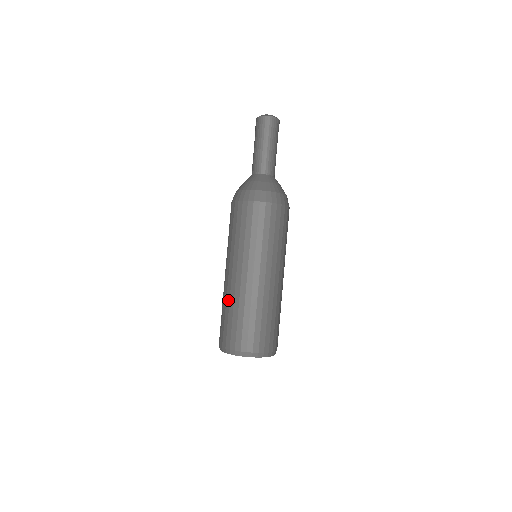
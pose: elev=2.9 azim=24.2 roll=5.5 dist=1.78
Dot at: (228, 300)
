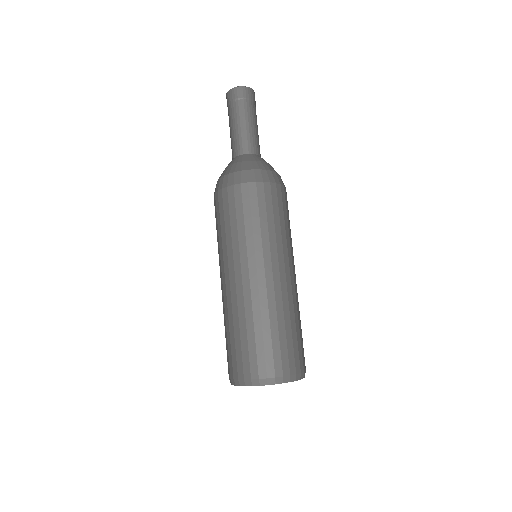
Dot at: occluded
